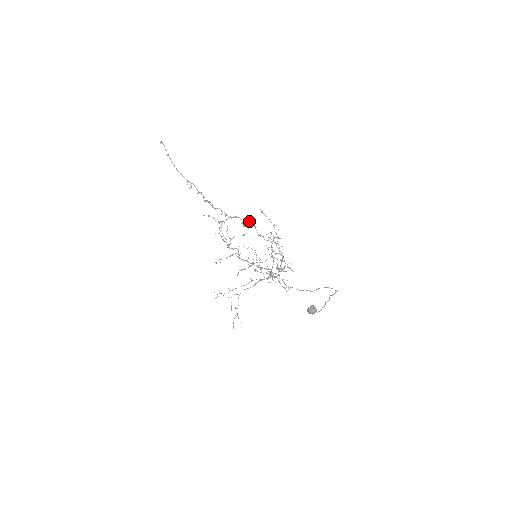
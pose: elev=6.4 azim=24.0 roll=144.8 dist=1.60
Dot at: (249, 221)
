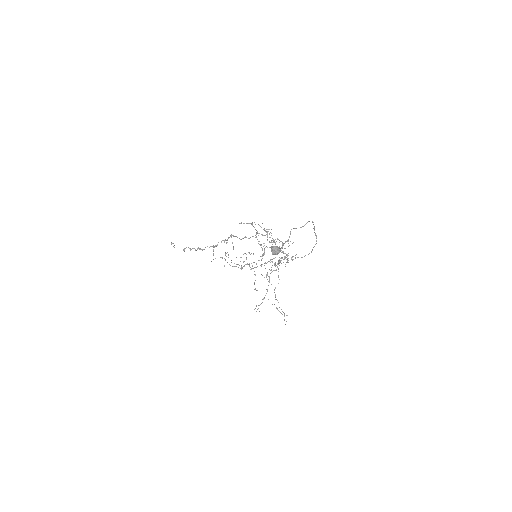
Dot at: occluded
